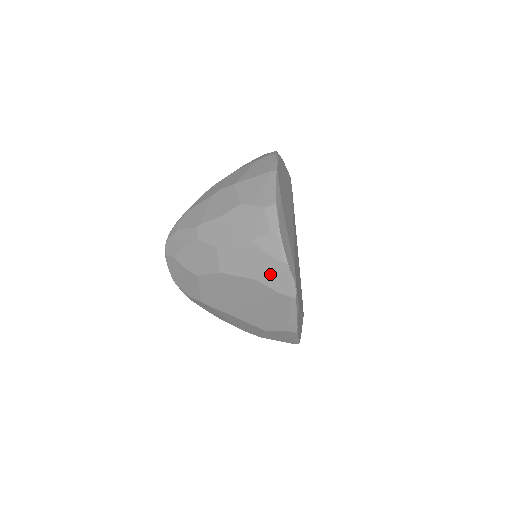
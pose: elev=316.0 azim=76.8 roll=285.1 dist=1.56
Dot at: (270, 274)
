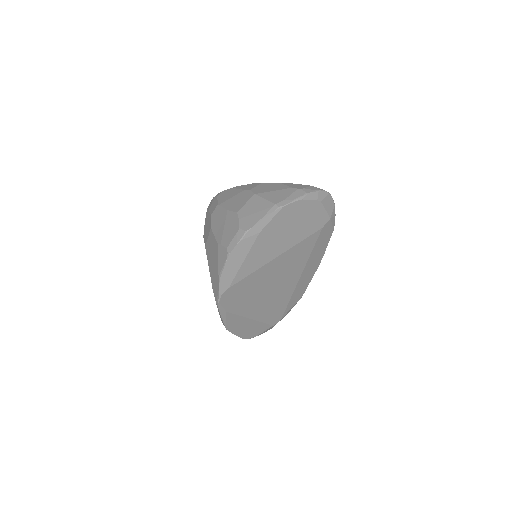
Dot at: (214, 275)
